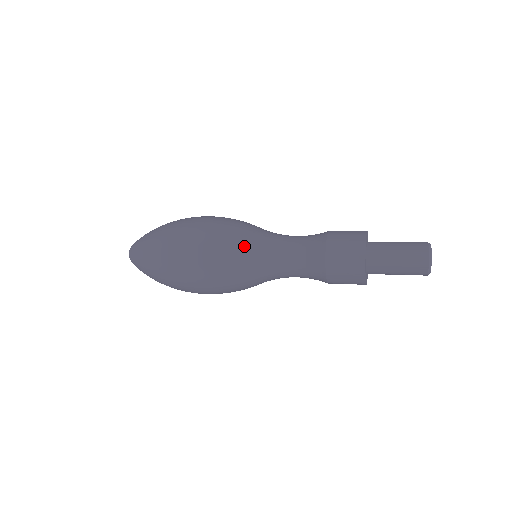
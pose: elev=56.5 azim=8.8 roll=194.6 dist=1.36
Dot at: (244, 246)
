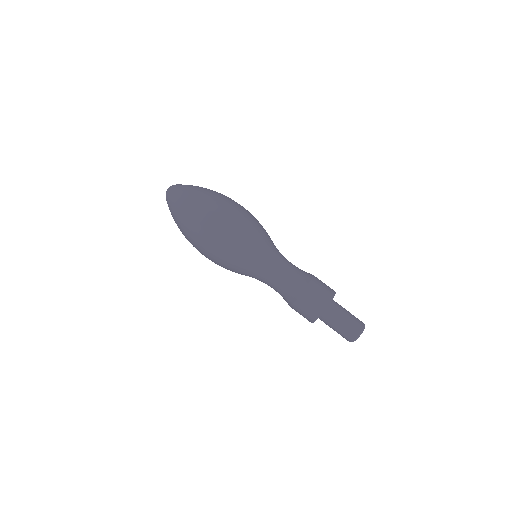
Dot at: (266, 238)
